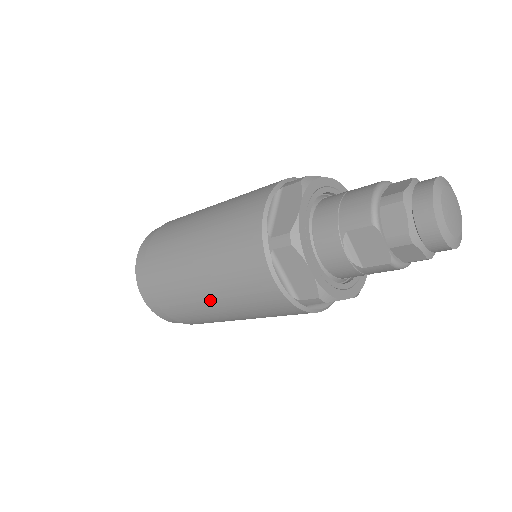
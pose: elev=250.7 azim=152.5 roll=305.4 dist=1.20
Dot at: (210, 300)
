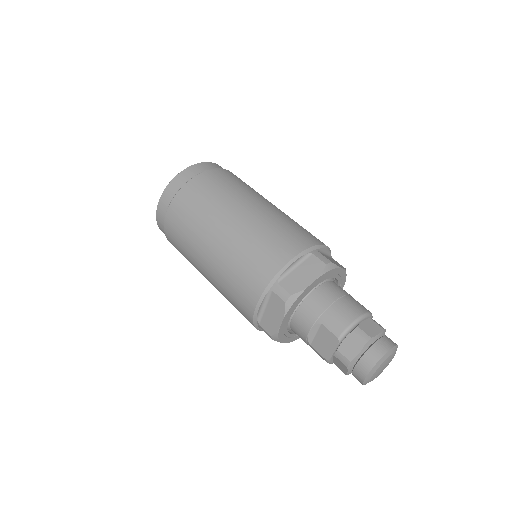
Dot at: (205, 264)
